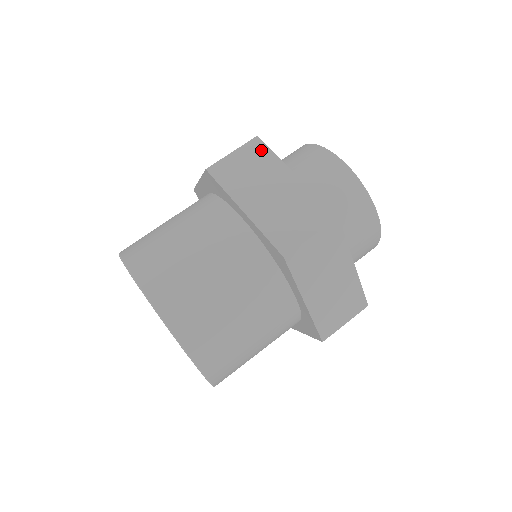
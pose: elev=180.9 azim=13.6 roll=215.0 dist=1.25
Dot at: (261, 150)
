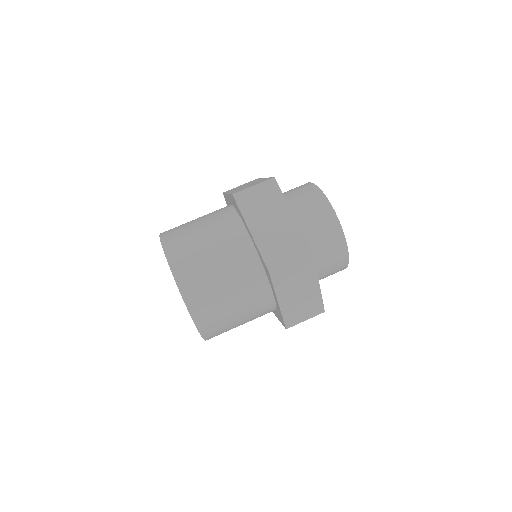
Dot at: occluded
